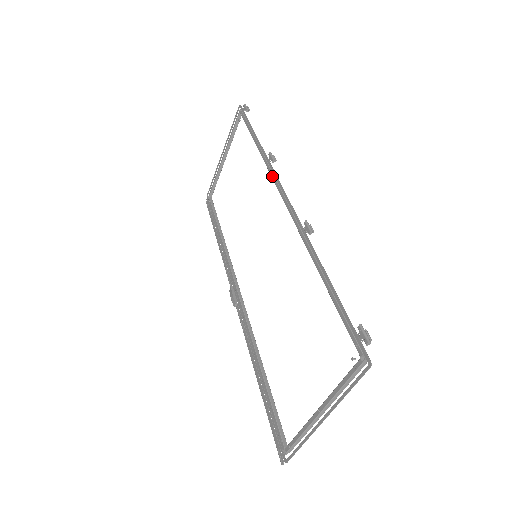
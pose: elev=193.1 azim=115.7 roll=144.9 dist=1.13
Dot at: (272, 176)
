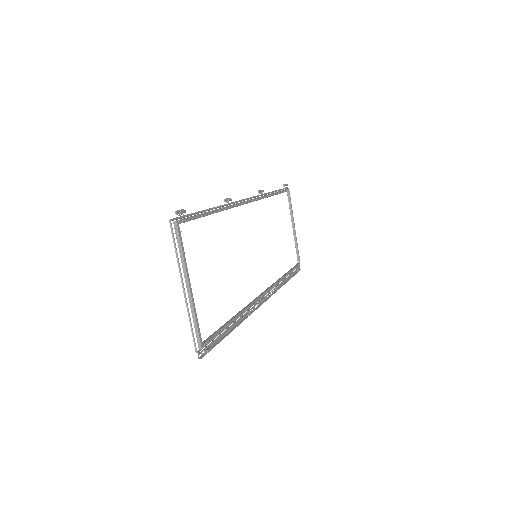
Dot at: occluded
